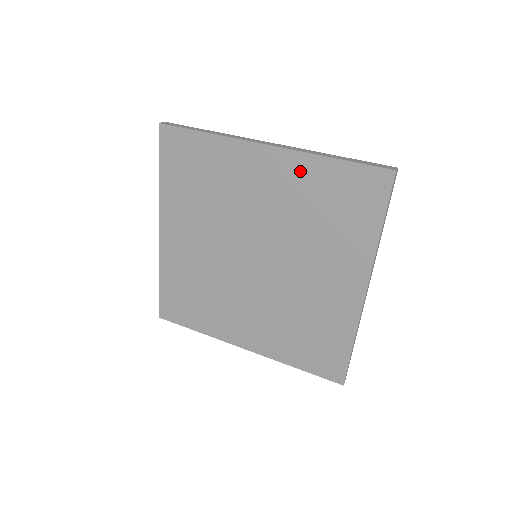
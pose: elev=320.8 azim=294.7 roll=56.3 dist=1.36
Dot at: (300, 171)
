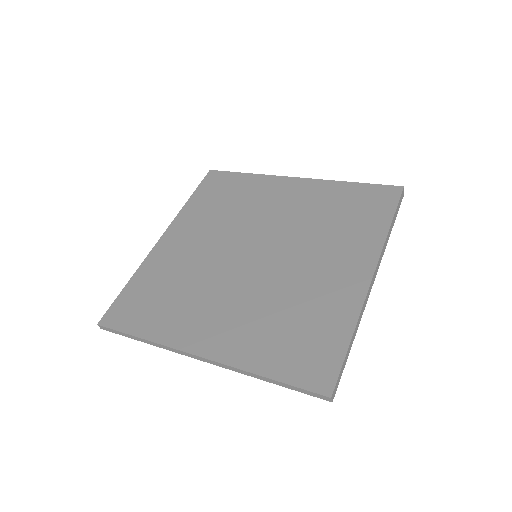
Dot at: (321, 190)
